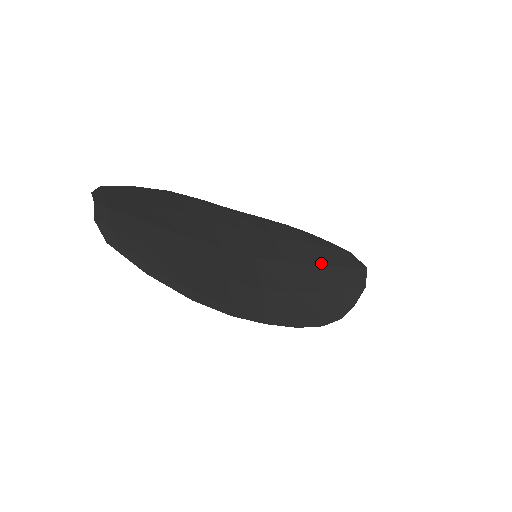
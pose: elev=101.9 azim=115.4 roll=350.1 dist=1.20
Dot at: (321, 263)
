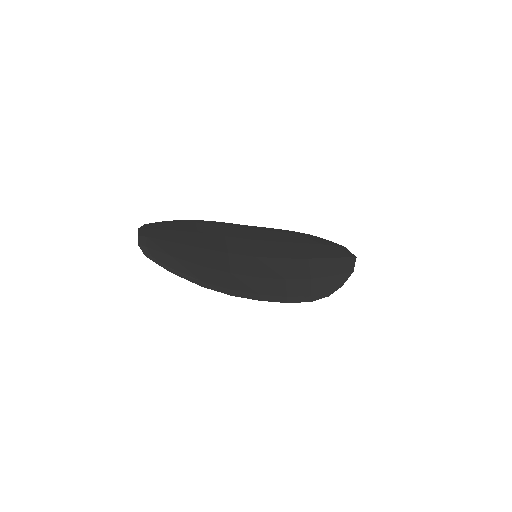
Dot at: (314, 257)
